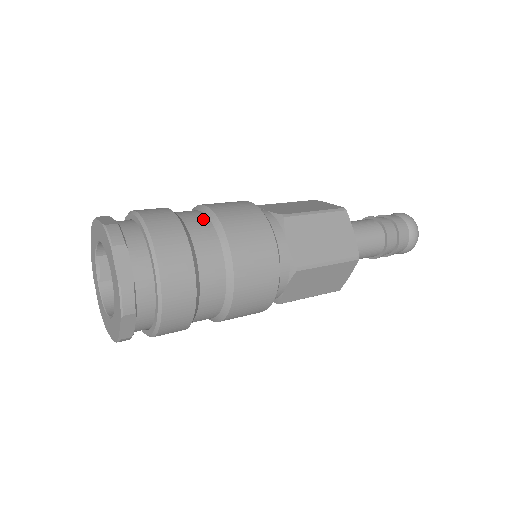
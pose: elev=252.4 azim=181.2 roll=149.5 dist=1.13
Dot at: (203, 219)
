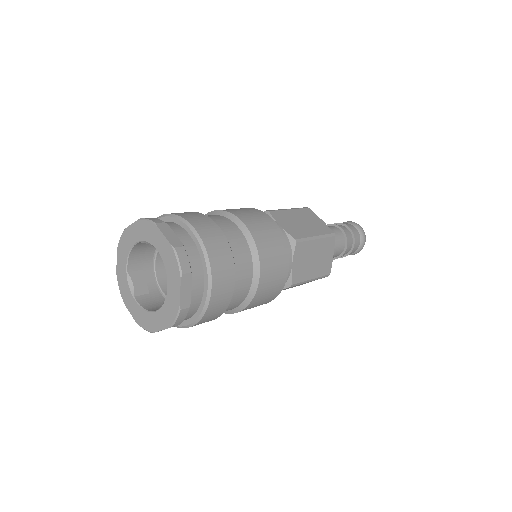
Dot at: (211, 215)
